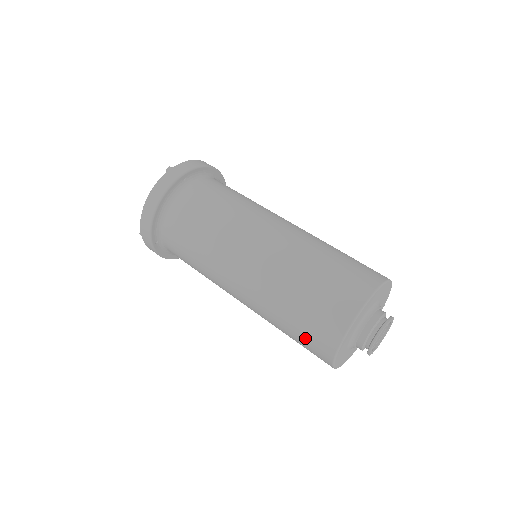
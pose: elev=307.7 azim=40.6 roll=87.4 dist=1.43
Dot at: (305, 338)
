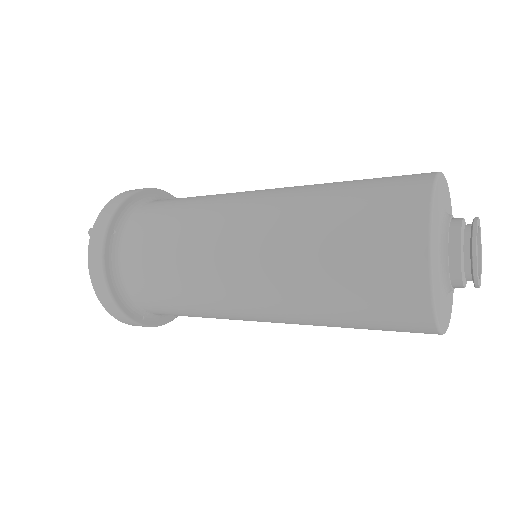
Dot at: (381, 326)
